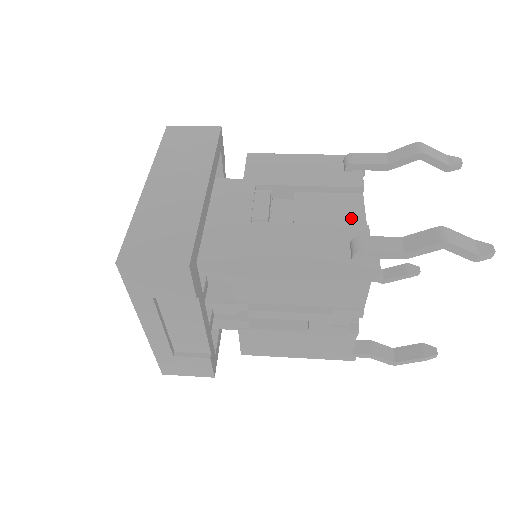
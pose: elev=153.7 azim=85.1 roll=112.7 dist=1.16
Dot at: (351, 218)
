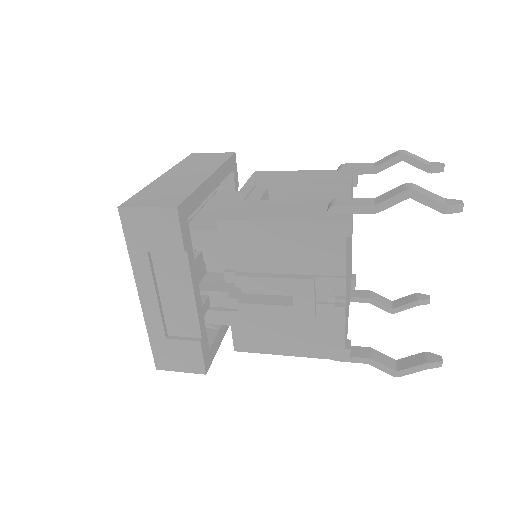
Dot at: occluded
